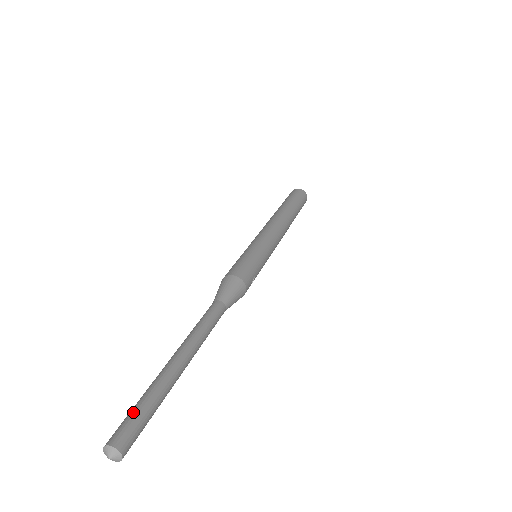
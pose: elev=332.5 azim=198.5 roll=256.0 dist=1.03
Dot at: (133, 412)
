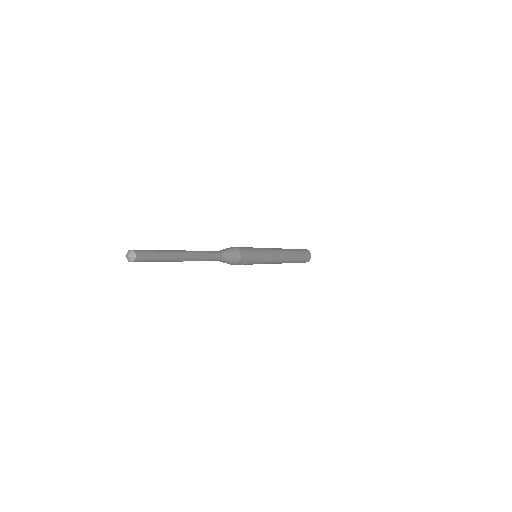
Dot at: (151, 250)
